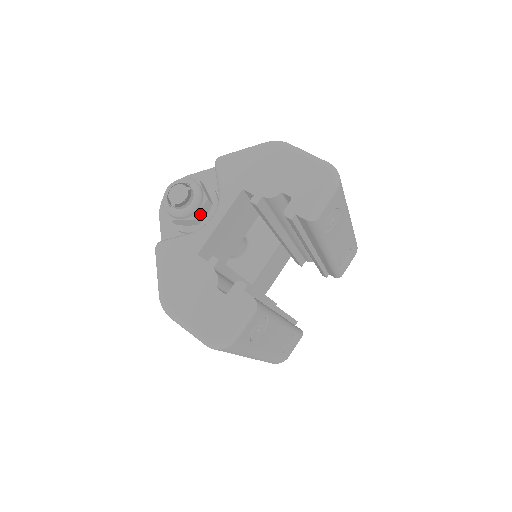
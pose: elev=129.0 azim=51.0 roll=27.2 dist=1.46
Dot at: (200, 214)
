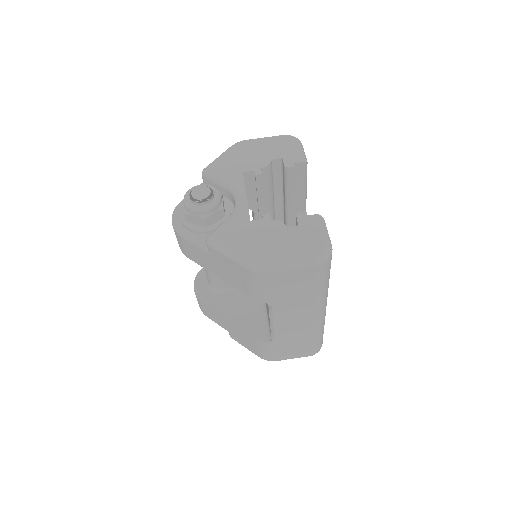
Dot at: (223, 205)
